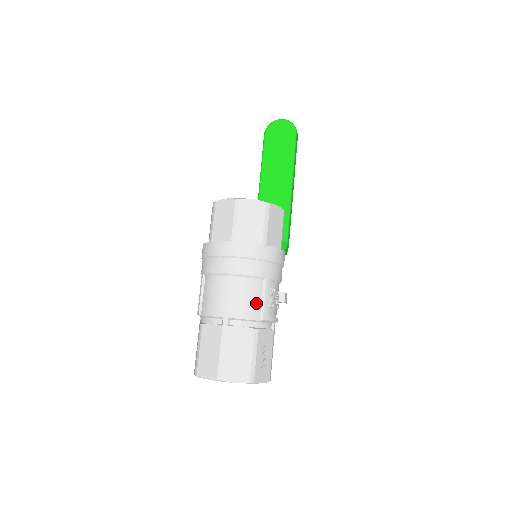
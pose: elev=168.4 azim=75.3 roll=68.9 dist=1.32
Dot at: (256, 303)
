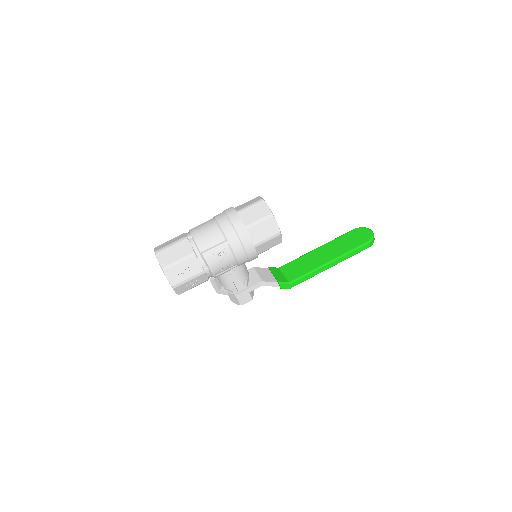
Dot at: (209, 244)
